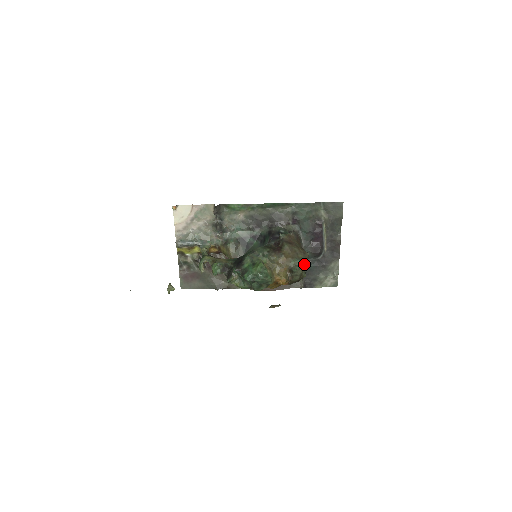
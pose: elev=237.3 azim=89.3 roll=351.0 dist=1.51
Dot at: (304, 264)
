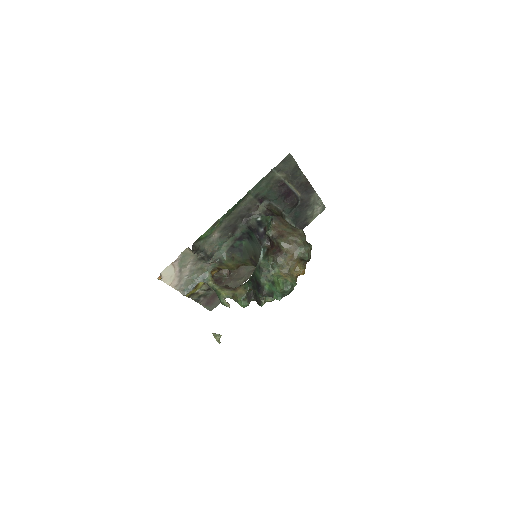
Dot at: (305, 242)
